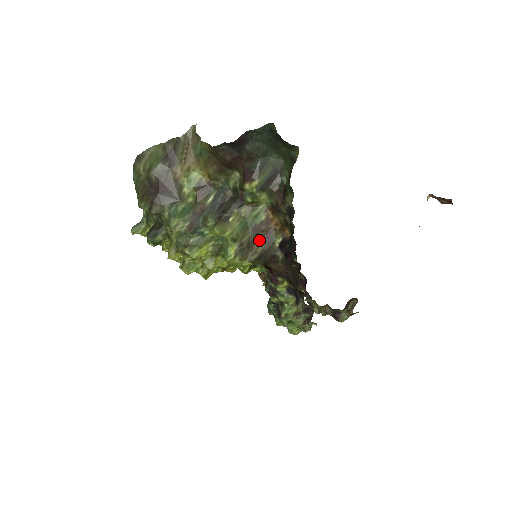
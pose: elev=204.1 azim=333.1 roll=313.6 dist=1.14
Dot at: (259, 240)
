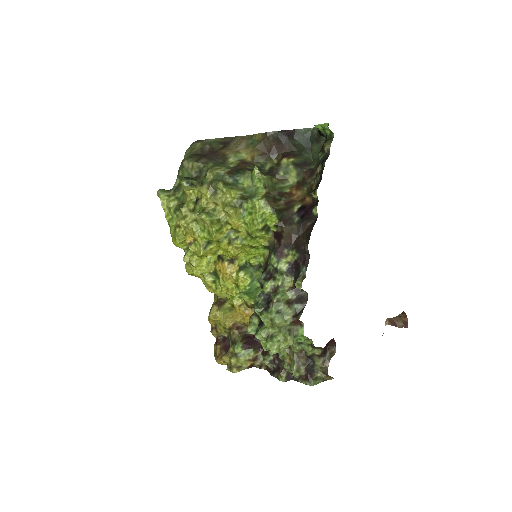
Dot at: (281, 202)
